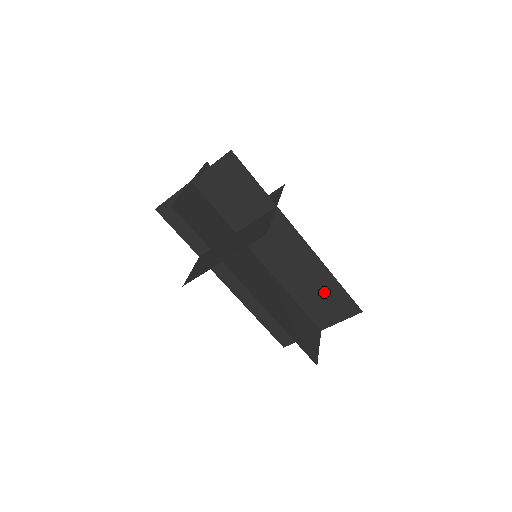
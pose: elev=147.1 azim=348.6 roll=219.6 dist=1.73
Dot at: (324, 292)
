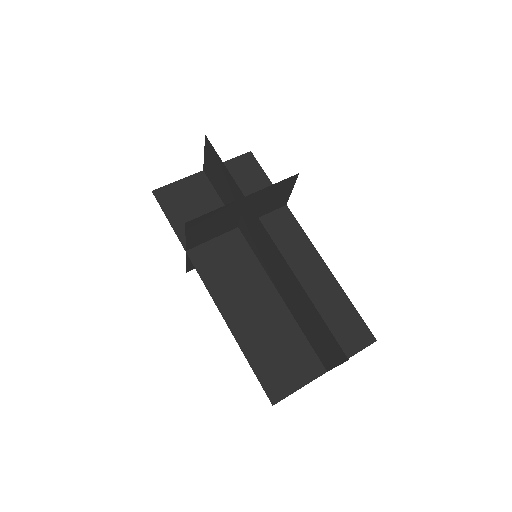
Dot at: (331, 310)
